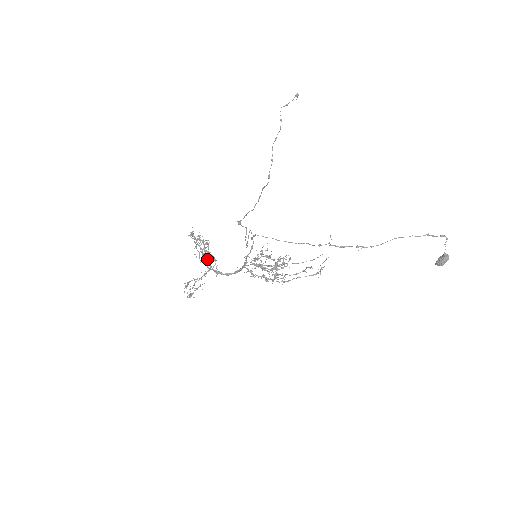
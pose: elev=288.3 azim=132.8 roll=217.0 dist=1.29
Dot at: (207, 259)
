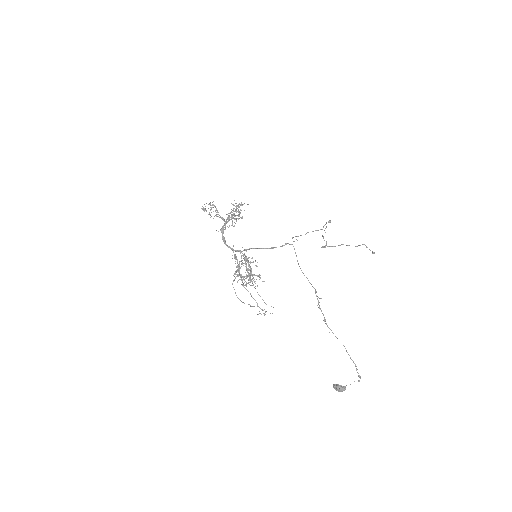
Dot at: occluded
